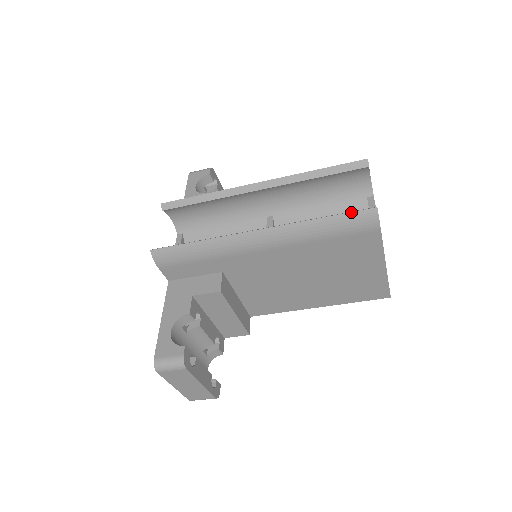
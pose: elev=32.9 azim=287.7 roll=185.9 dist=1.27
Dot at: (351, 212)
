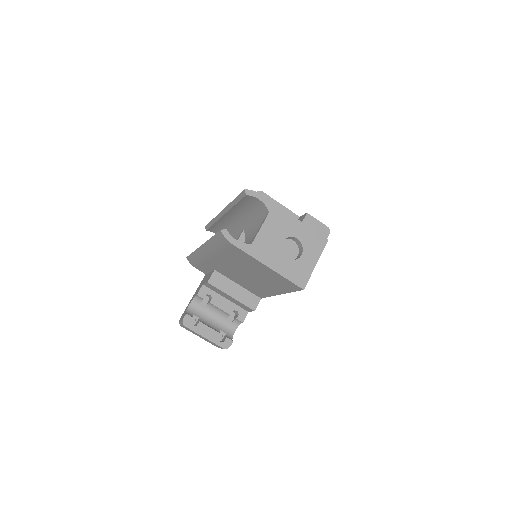
Dot at: (216, 234)
